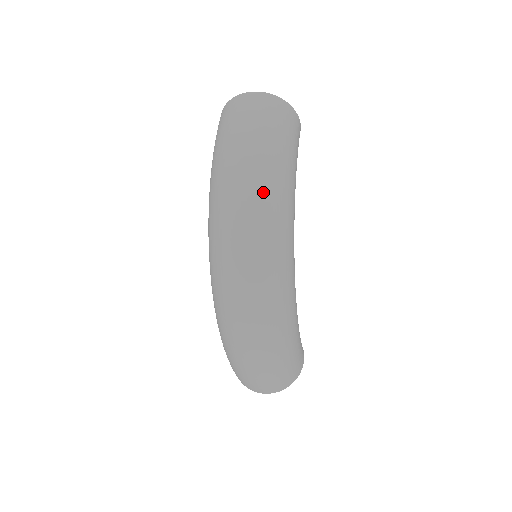
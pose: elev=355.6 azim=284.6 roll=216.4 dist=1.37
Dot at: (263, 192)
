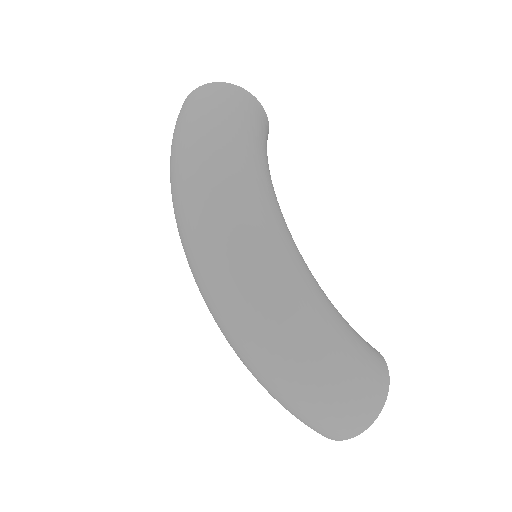
Dot at: (203, 170)
